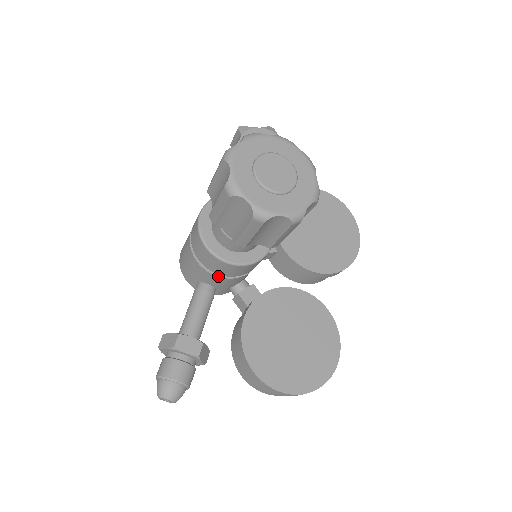
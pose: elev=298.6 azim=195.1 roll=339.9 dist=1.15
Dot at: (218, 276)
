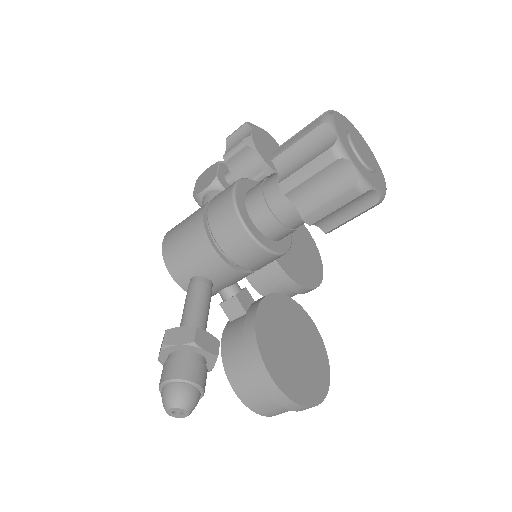
Dot at: (233, 267)
